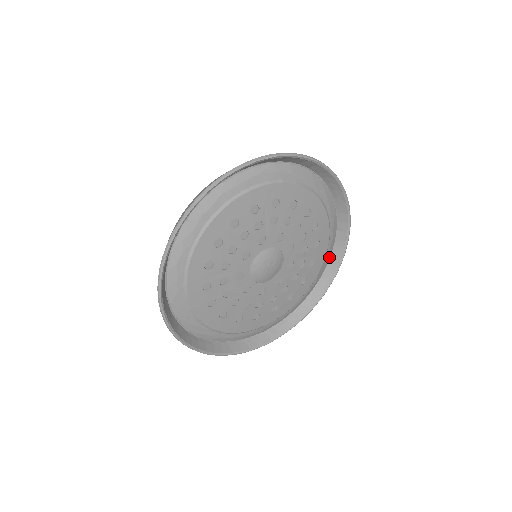
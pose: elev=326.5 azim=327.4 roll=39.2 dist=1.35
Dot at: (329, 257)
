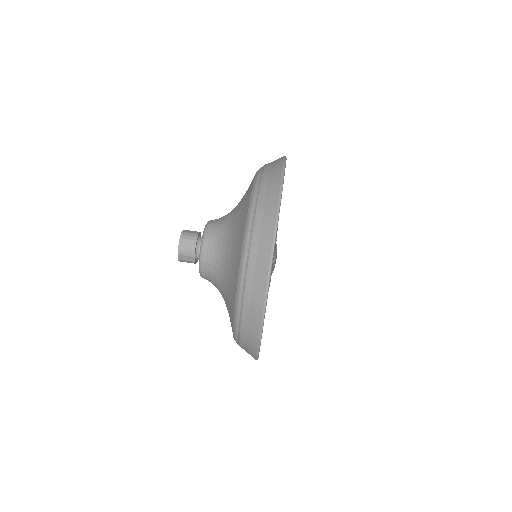
Dot at: occluded
